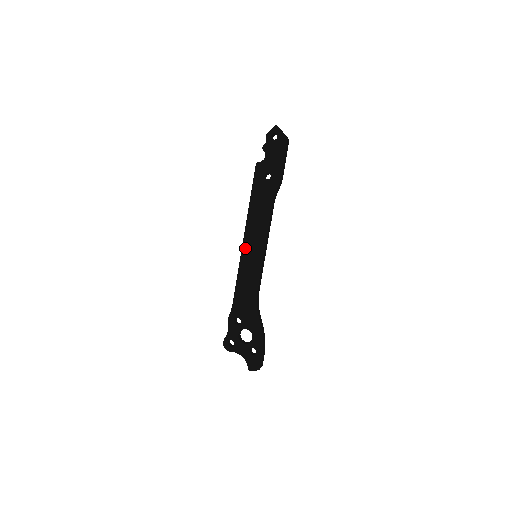
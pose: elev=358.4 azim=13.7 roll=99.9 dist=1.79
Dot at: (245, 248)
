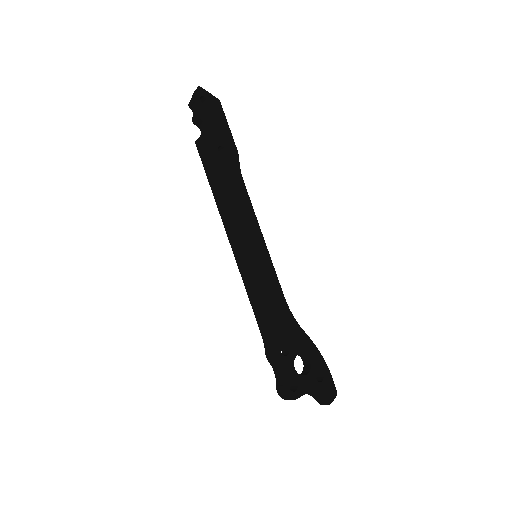
Dot at: (243, 249)
